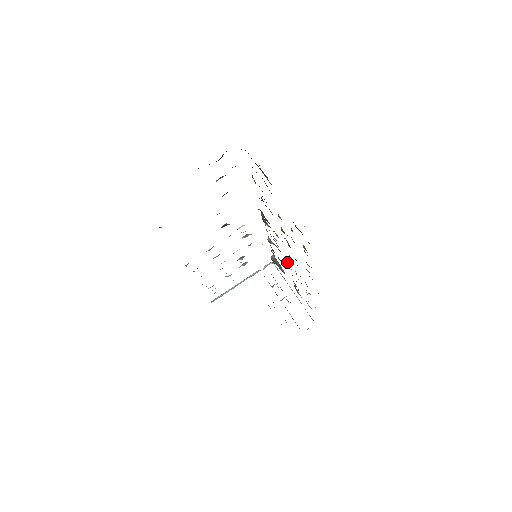
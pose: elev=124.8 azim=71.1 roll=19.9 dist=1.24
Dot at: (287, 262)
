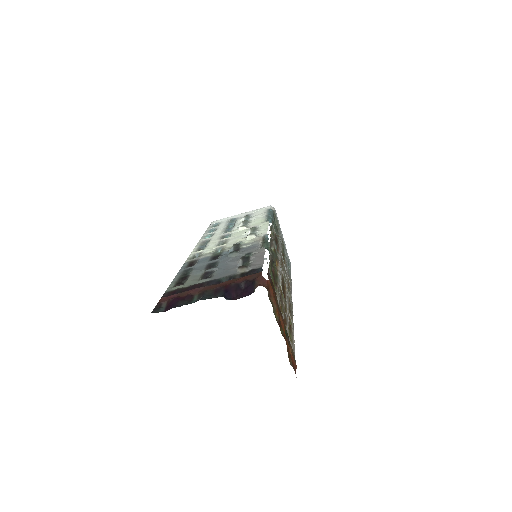
Dot at: occluded
